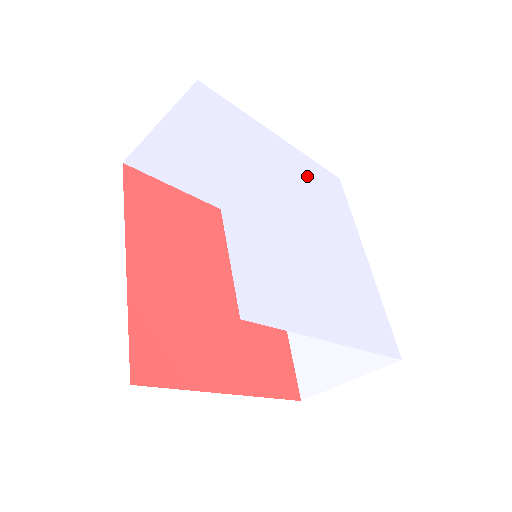
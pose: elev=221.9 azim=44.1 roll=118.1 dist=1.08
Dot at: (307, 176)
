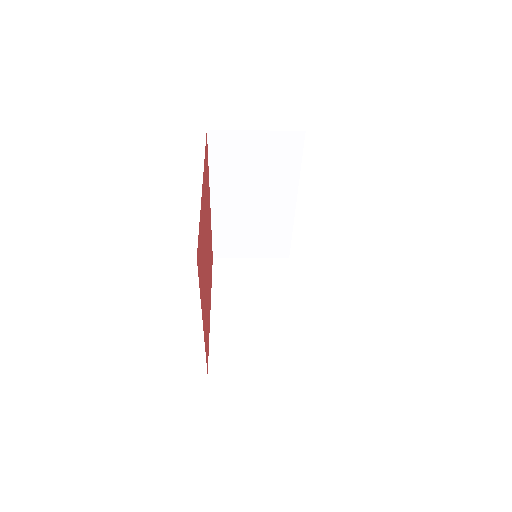
Dot at: occluded
